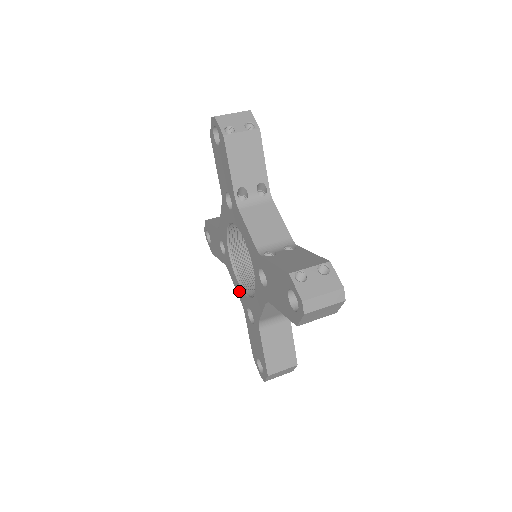
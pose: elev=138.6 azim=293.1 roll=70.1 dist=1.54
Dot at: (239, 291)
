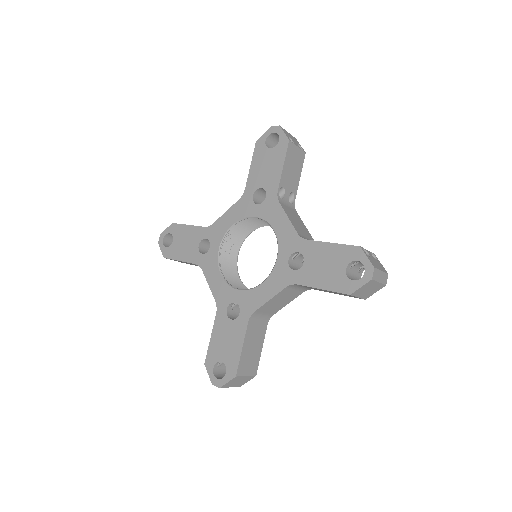
Dot at: (219, 288)
